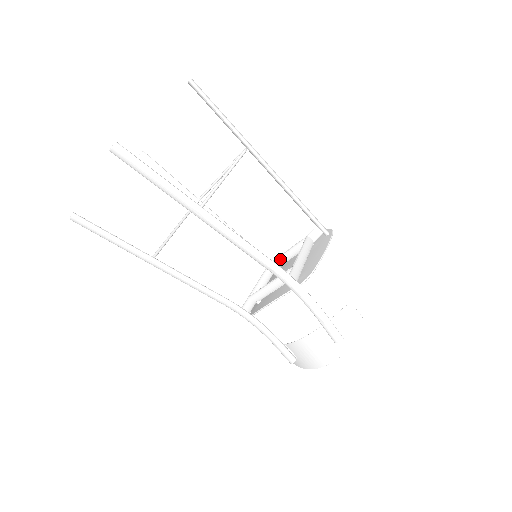
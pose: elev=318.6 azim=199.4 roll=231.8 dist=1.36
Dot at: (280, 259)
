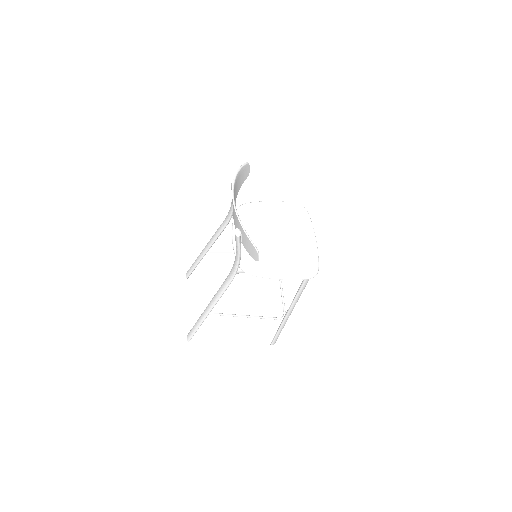
Dot at: occluded
